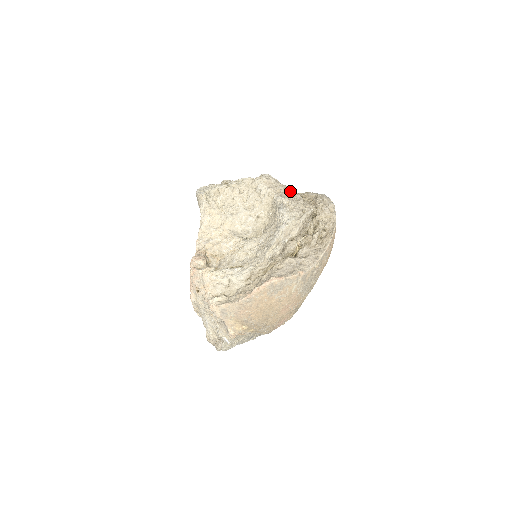
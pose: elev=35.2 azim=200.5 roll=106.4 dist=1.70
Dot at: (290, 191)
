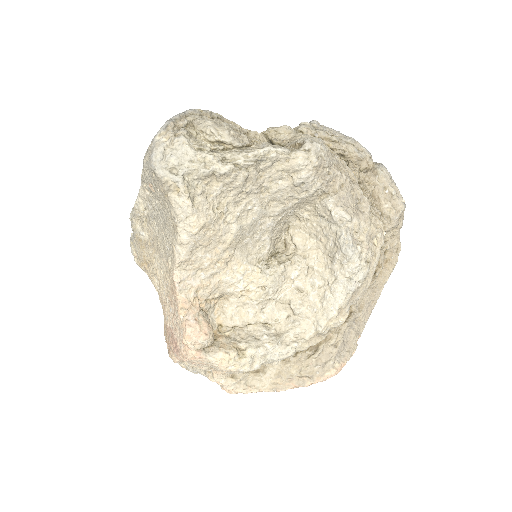
Dot at: (349, 181)
